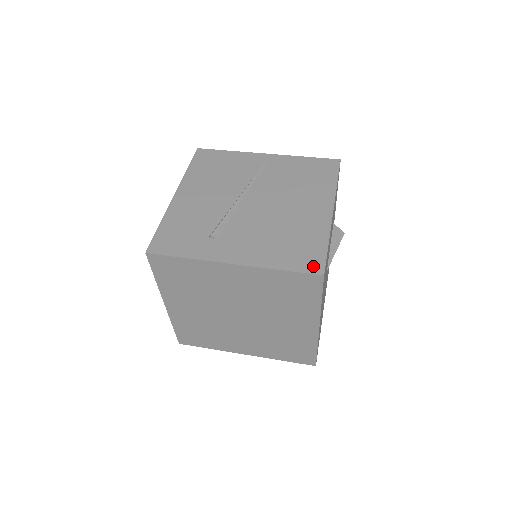
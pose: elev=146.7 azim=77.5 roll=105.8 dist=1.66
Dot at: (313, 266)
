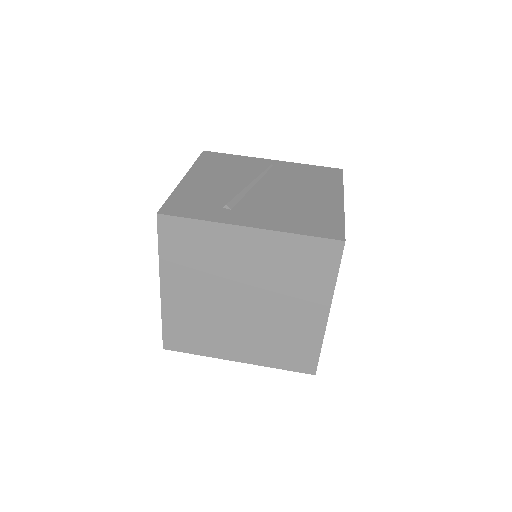
Dot at: (333, 234)
